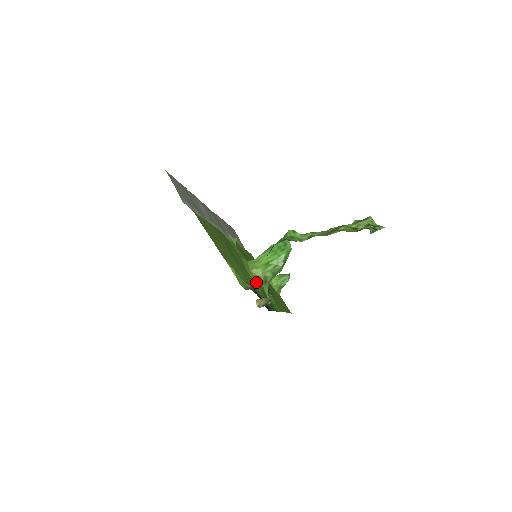
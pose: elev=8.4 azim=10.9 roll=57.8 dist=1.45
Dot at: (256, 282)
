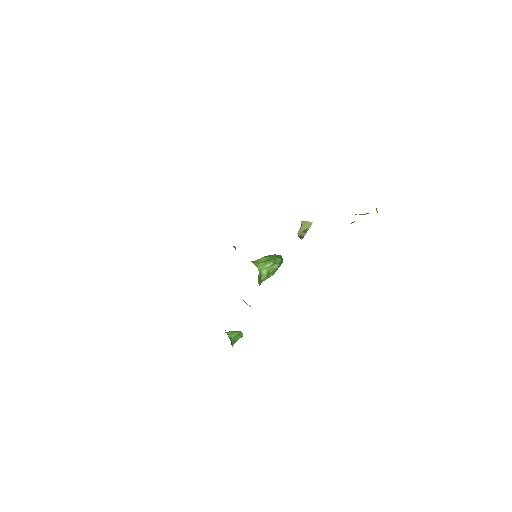
Dot at: occluded
